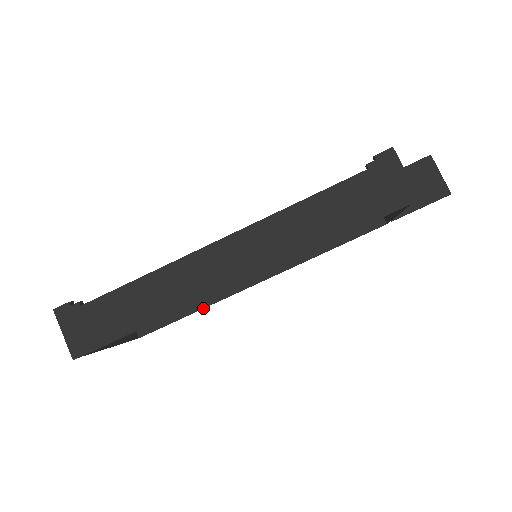
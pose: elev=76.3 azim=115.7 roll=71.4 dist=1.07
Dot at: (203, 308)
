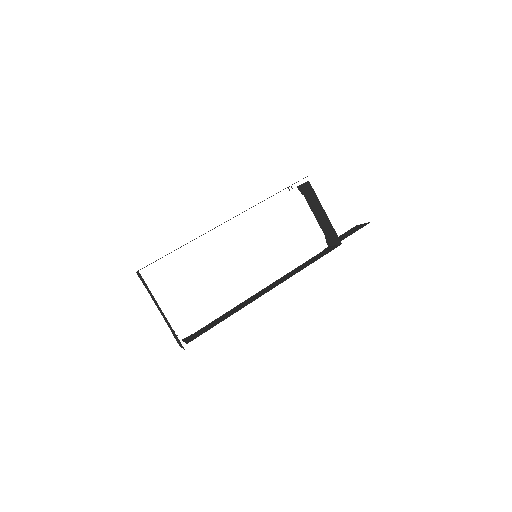
Dot at: occluded
